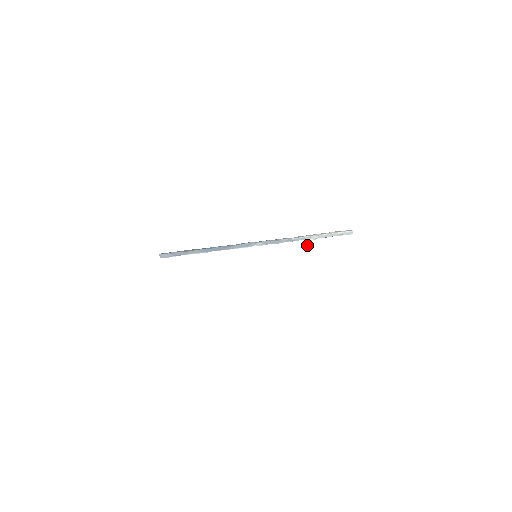
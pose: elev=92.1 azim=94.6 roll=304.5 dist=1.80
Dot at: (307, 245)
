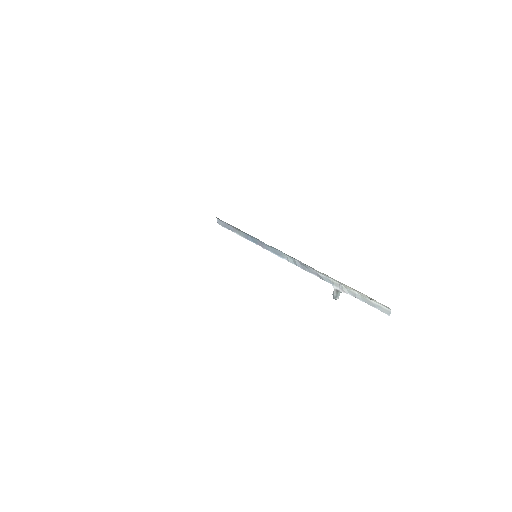
Dot at: (335, 294)
